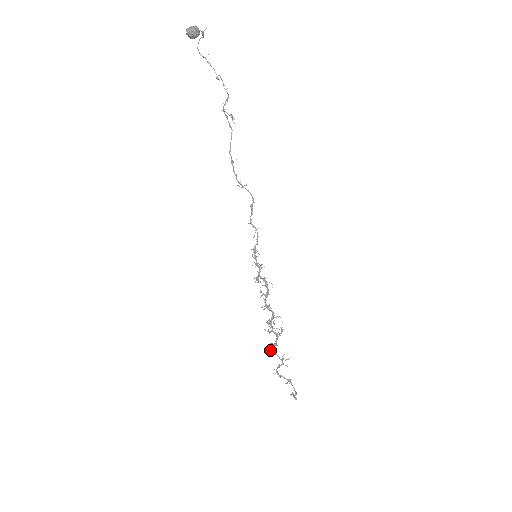
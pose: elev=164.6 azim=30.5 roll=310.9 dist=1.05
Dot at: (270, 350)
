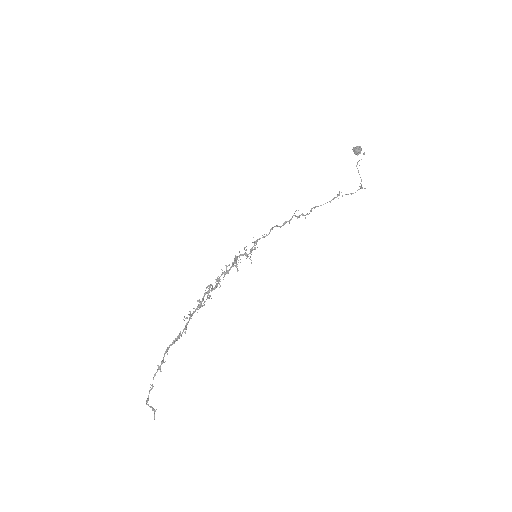
Dot at: (186, 324)
